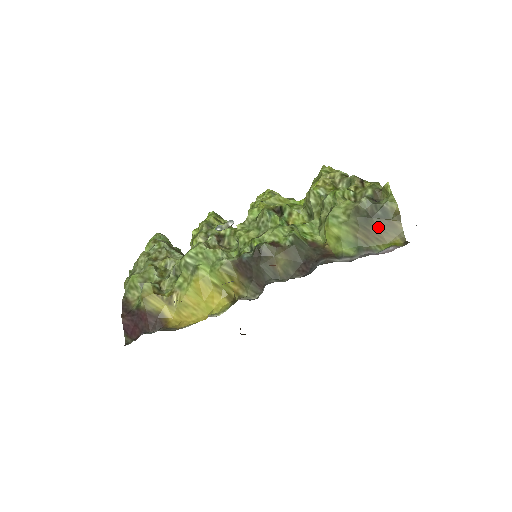
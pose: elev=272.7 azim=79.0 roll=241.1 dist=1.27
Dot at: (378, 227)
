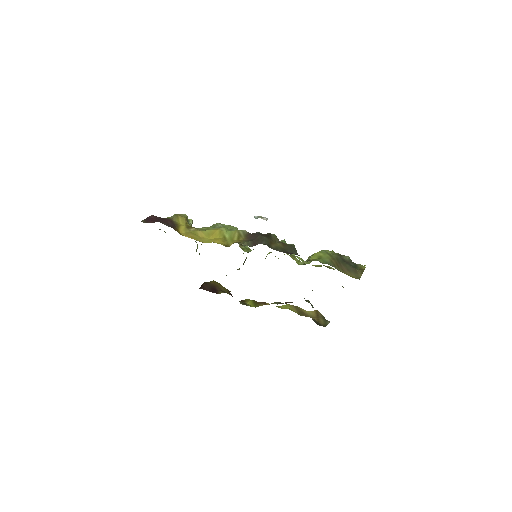
Dot at: (347, 268)
